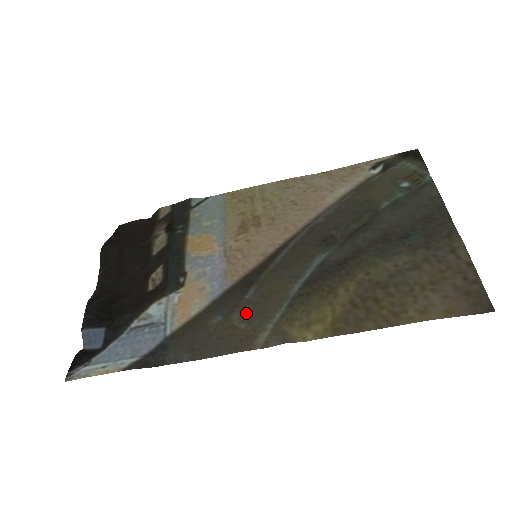
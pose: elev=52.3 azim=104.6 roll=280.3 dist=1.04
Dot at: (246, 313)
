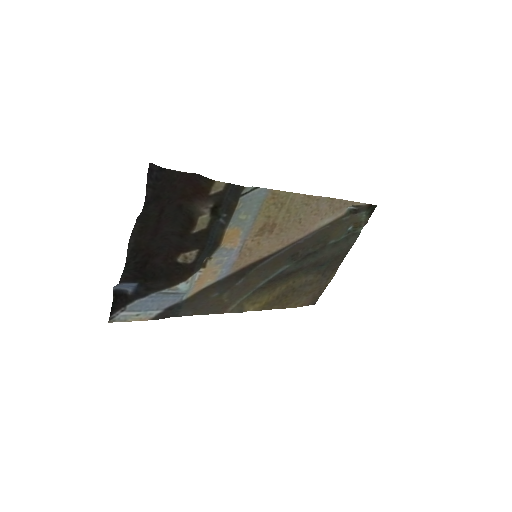
Dot at: (232, 294)
